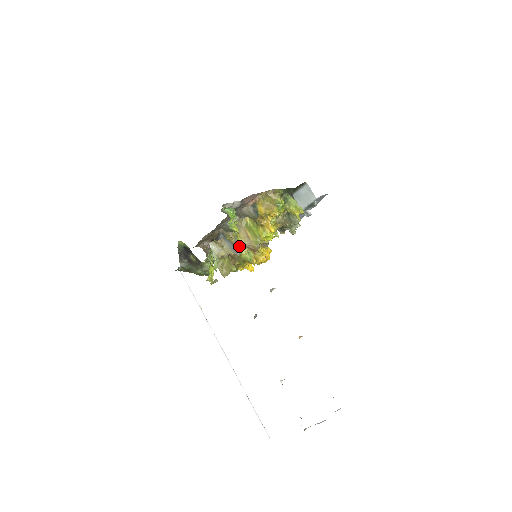
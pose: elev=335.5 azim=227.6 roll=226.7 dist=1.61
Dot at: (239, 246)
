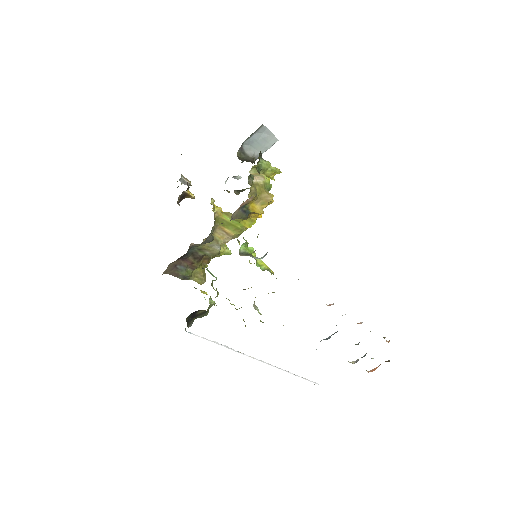
Dot at: (219, 249)
